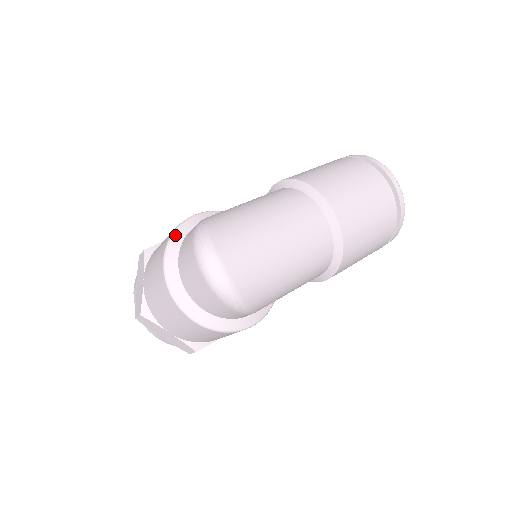
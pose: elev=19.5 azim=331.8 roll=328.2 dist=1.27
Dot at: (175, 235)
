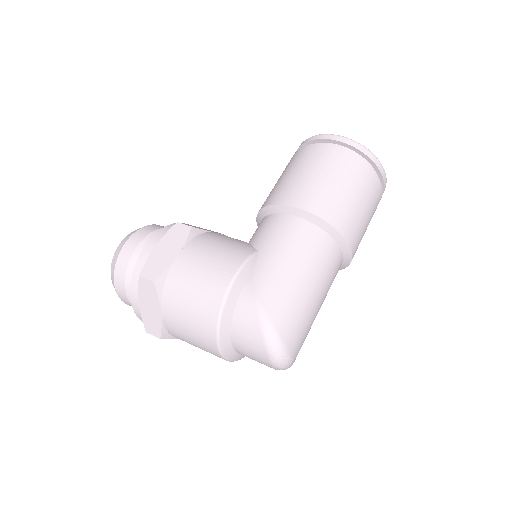
Dot at: (225, 311)
